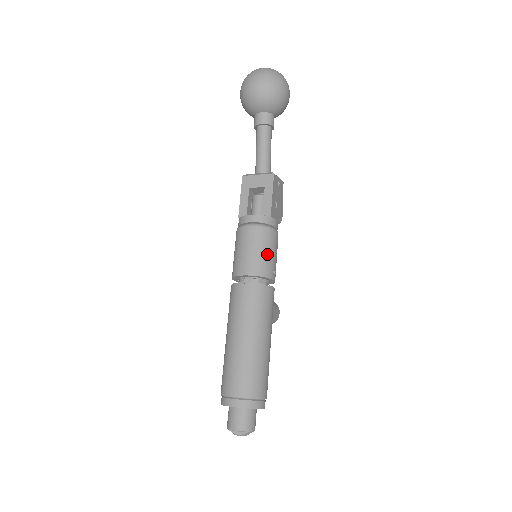
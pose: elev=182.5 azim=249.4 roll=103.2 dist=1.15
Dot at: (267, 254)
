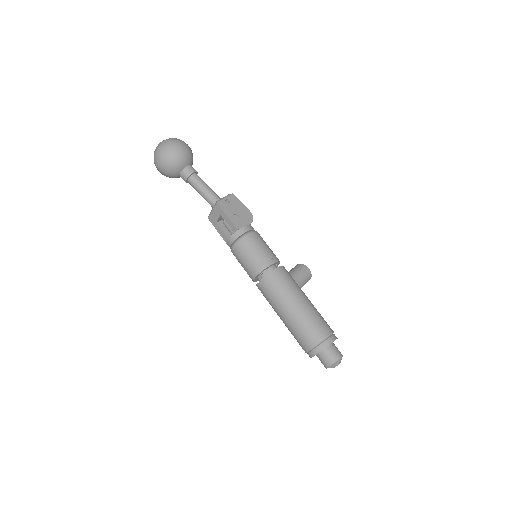
Dot at: (255, 254)
